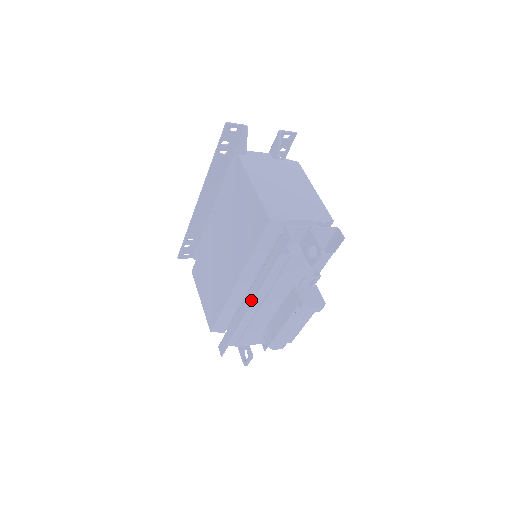
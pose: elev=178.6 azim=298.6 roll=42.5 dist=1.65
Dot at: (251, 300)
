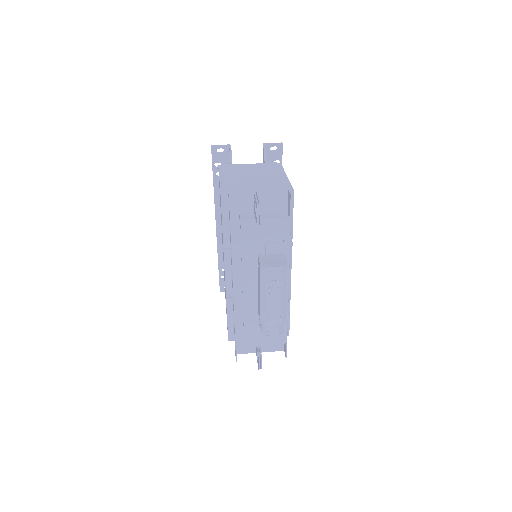
Dot at: (232, 283)
